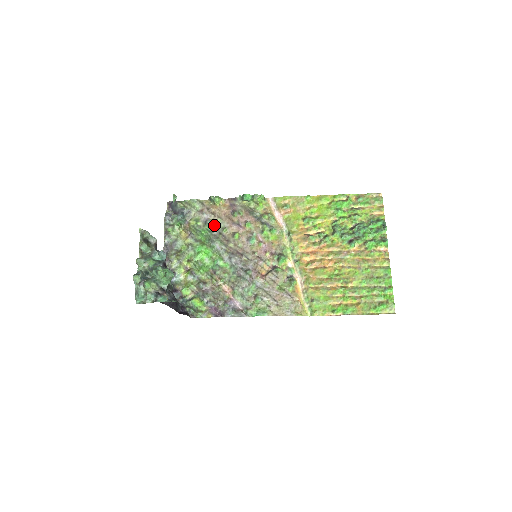
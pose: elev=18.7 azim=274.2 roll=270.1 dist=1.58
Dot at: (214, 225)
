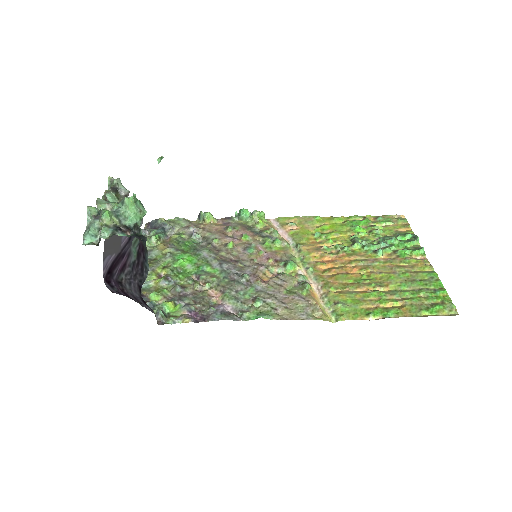
Dot at: (202, 239)
